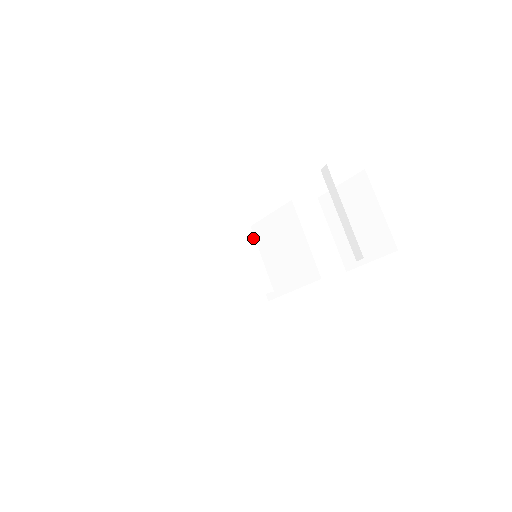
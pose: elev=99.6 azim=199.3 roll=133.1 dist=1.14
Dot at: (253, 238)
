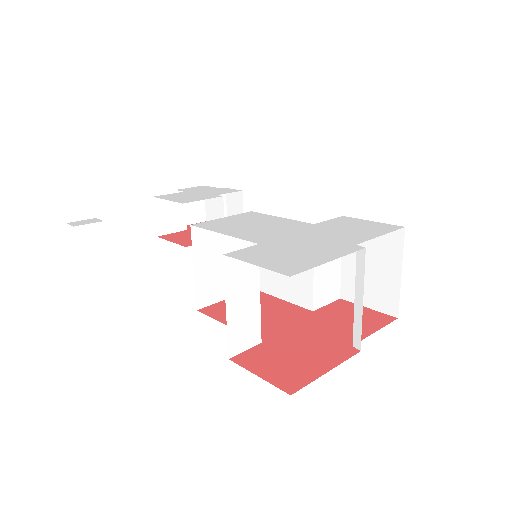
Dot at: (258, 288)
